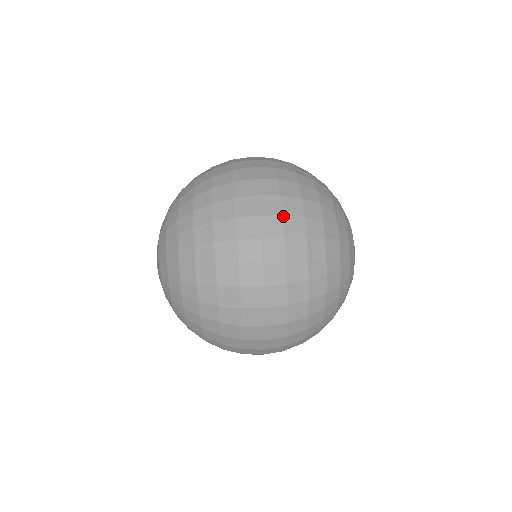
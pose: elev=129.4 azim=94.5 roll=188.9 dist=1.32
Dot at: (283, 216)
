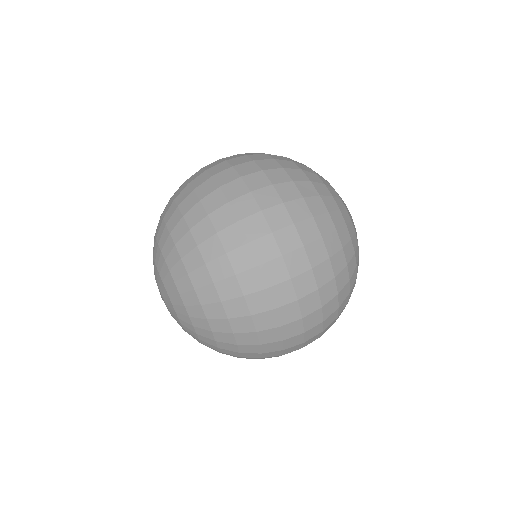
Dot at: (312, 269)
